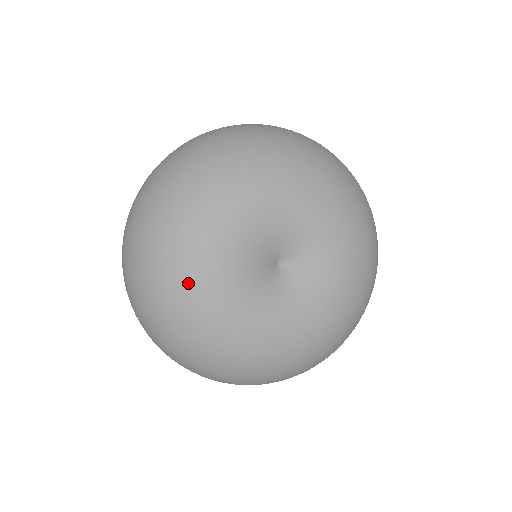
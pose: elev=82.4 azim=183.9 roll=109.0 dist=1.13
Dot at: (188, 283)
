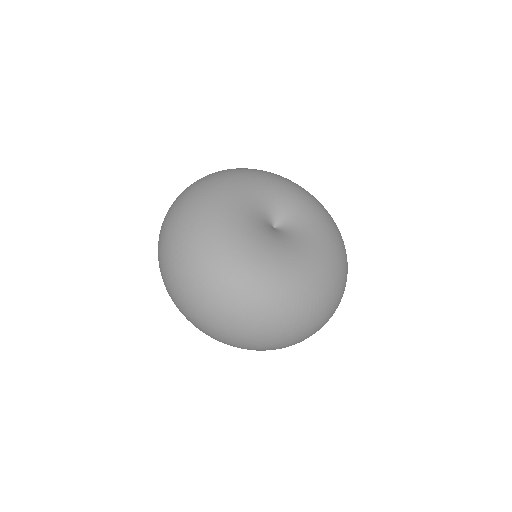
Dot at: (217, 192)
